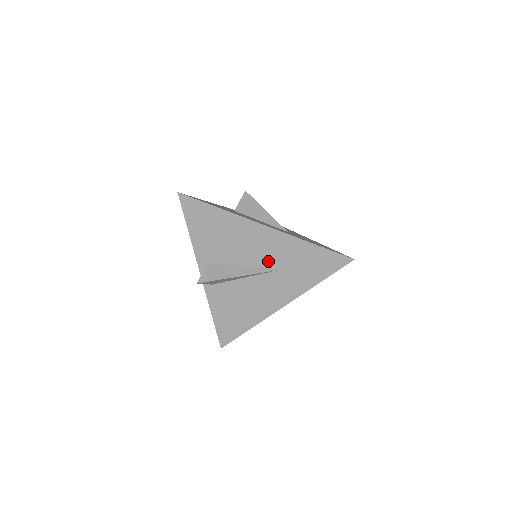
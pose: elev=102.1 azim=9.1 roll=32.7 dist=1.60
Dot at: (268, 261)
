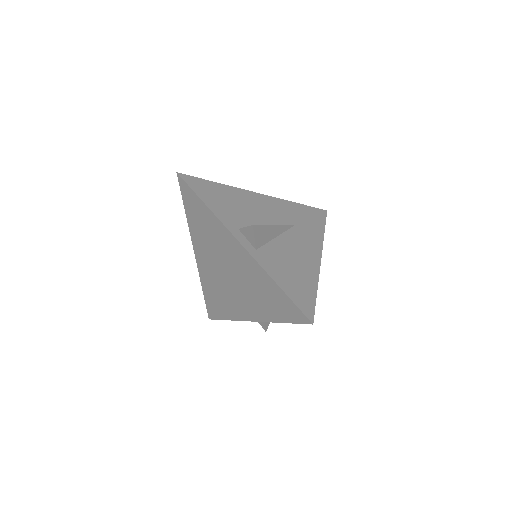
Dot at: (282, 220)
